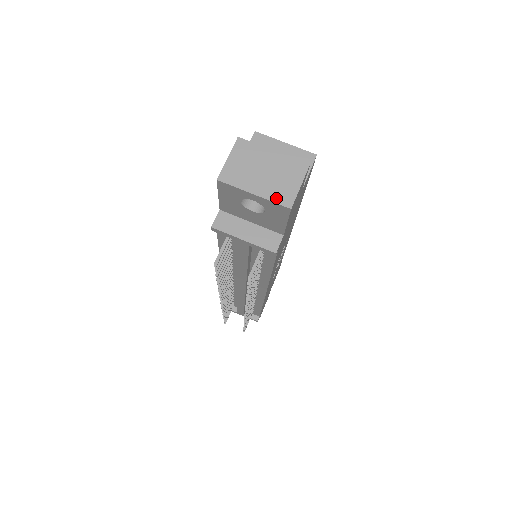
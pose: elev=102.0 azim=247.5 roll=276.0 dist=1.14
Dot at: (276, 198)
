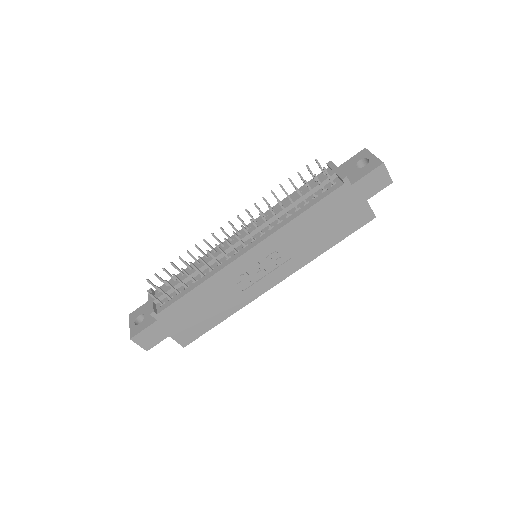
Dot at: (380, 161)
